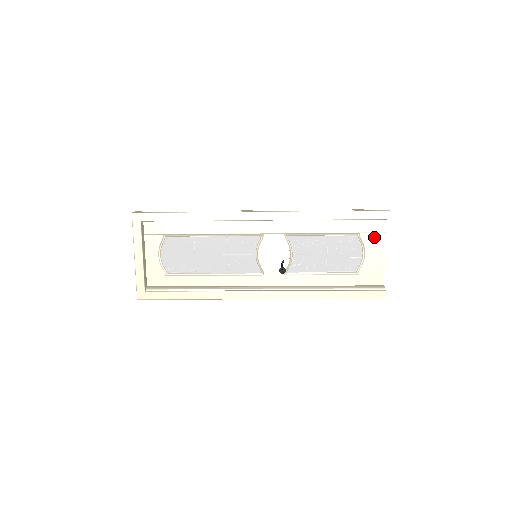
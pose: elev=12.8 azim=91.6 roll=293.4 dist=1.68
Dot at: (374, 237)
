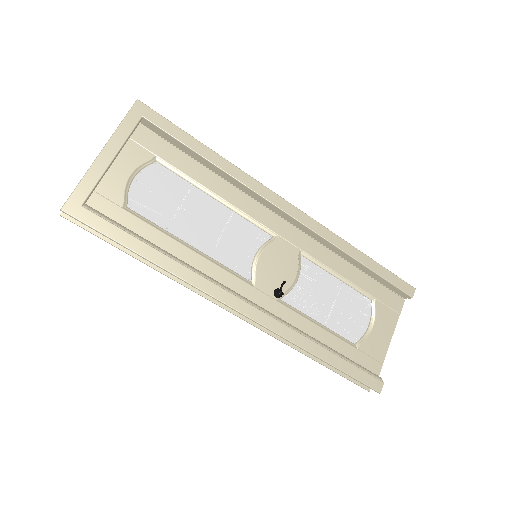
Dot at: (387, 312)
